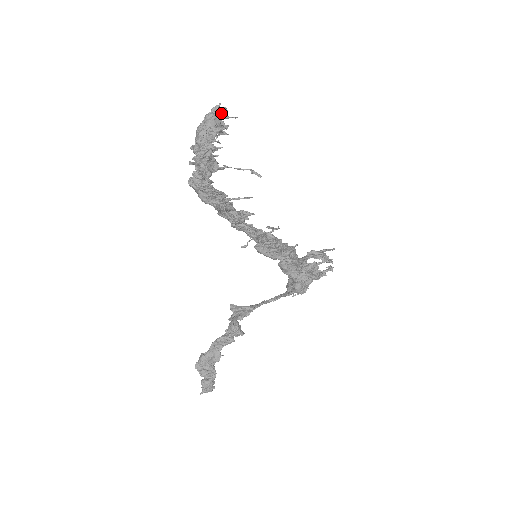
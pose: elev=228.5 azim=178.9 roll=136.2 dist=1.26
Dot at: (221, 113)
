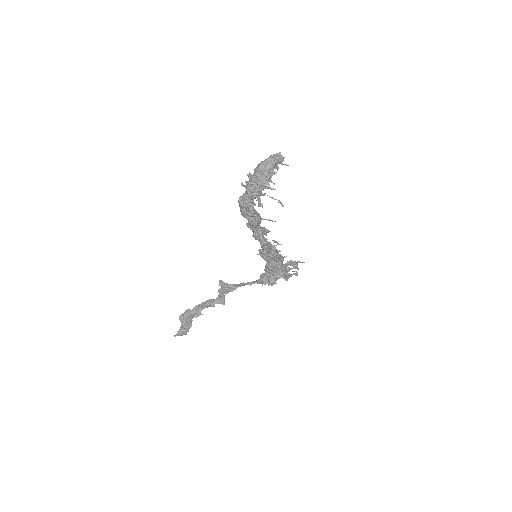
Dot at: (280, 161)
